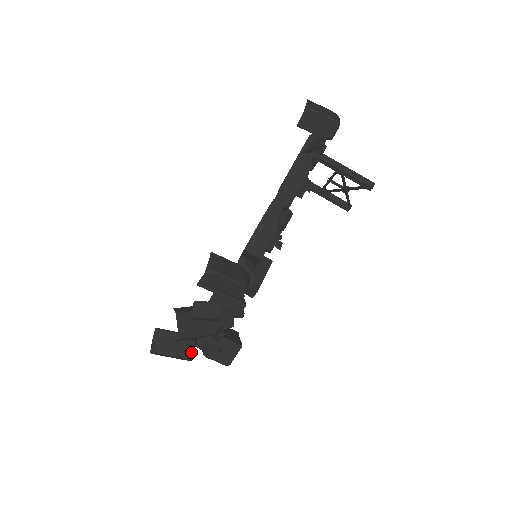
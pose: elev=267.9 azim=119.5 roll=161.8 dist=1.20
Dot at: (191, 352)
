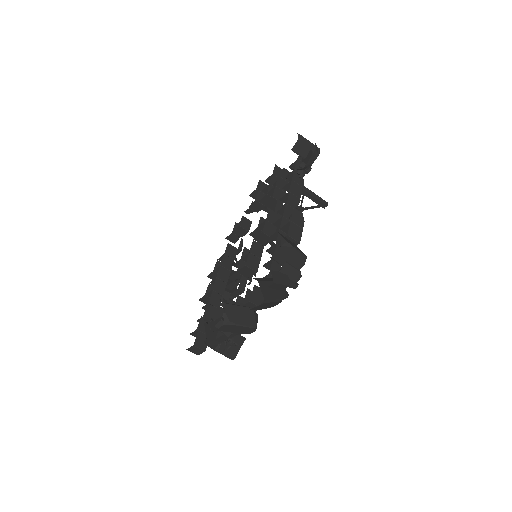
Dot at: (257, 322)
